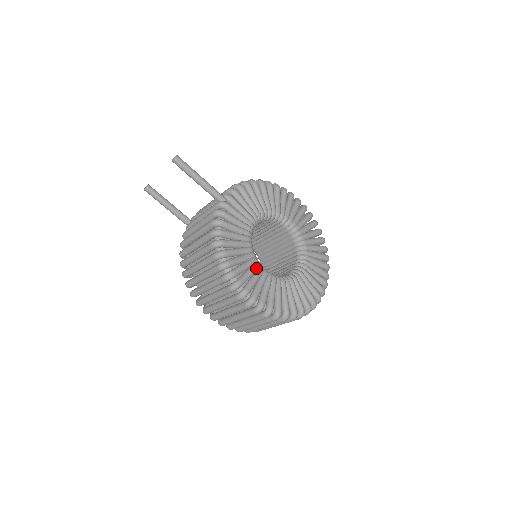
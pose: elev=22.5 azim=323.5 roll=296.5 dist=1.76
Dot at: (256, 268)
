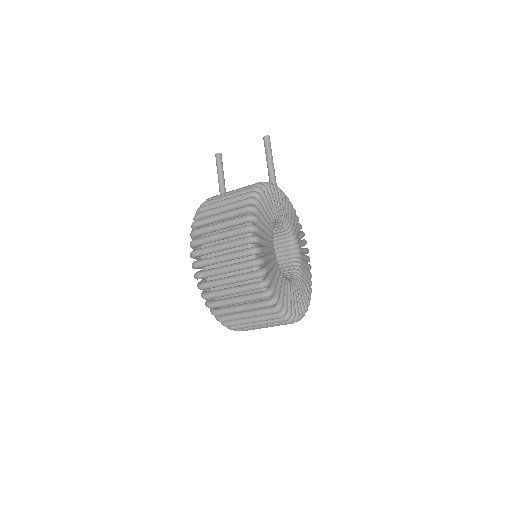
Dot at: (270, 231)
